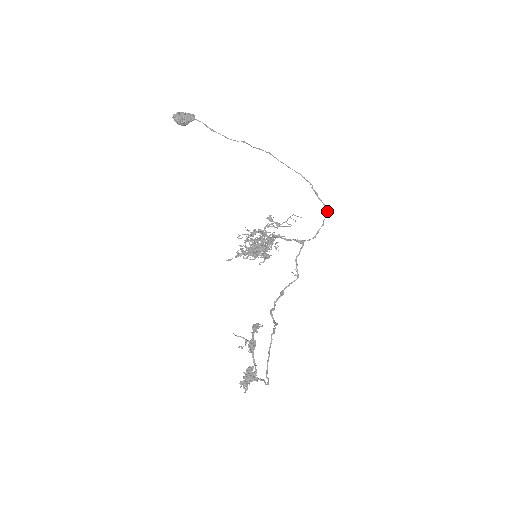
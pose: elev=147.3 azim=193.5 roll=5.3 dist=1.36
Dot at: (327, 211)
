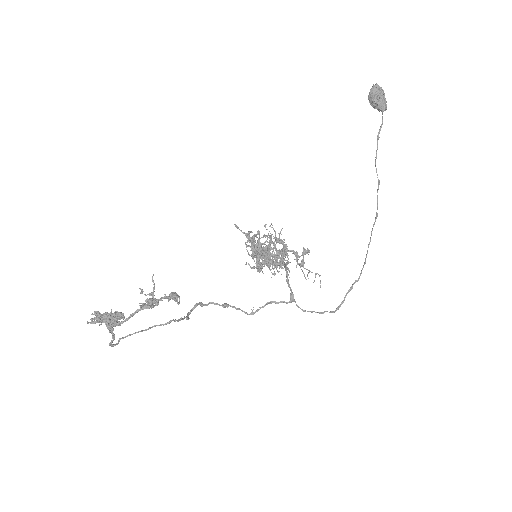
Dot at: occluded
